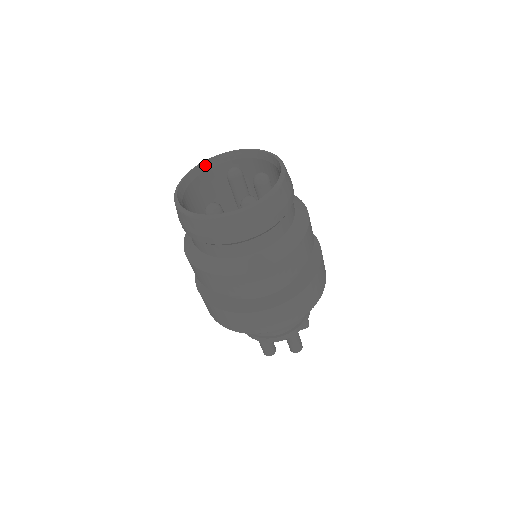
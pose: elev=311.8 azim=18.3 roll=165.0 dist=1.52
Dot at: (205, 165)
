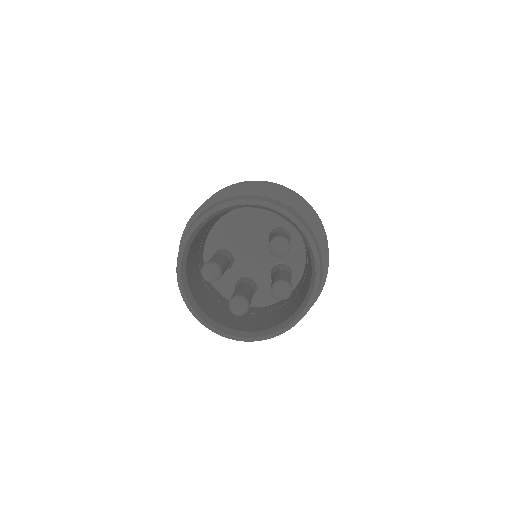
Dot at: (267, 208)
